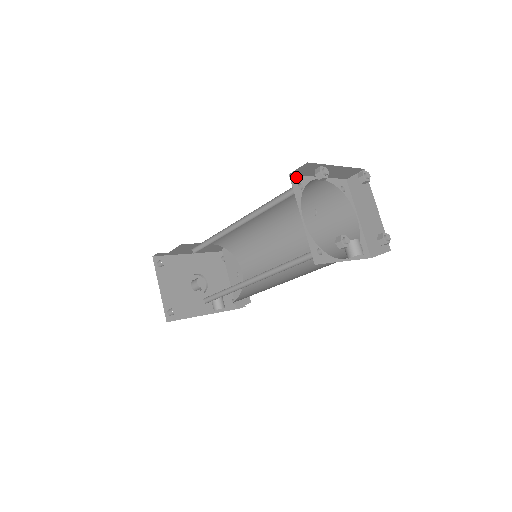
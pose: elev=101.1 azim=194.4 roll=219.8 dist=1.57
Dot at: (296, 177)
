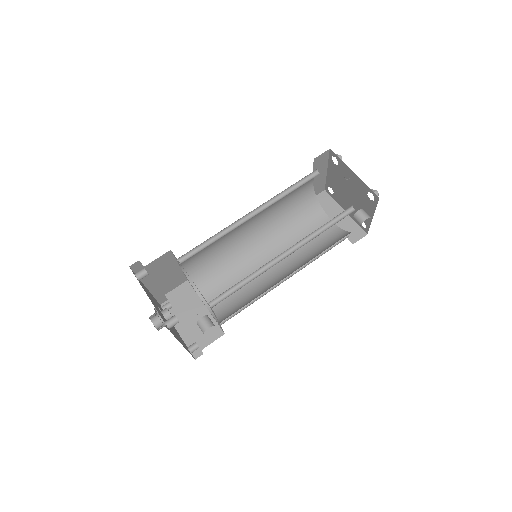
Dot at: (314, 165)
